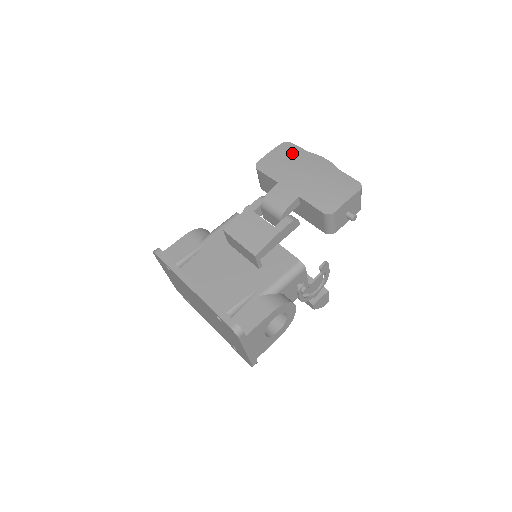
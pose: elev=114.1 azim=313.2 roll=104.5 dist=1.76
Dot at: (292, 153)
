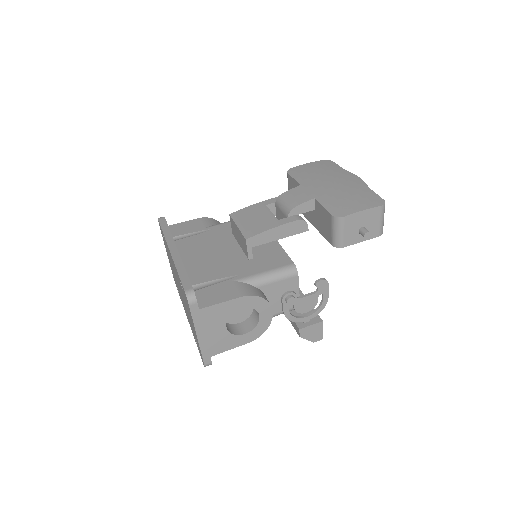
Dot at: (328, 167)
